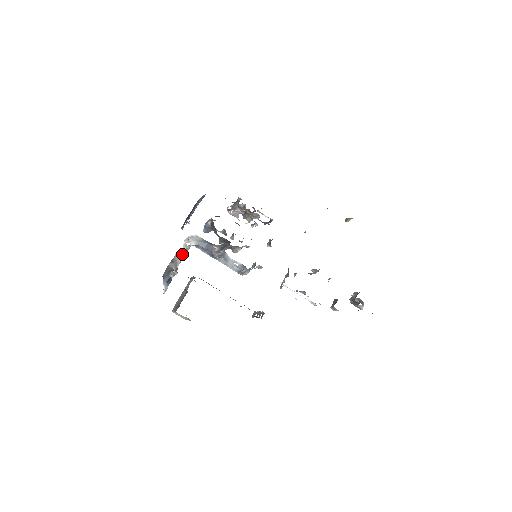
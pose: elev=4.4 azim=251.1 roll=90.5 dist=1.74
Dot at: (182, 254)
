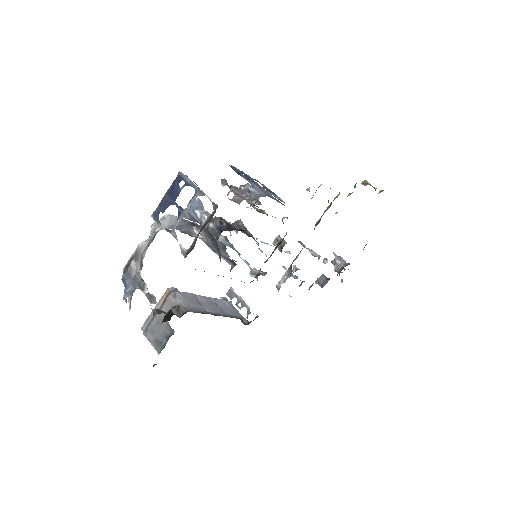
Dot at: (148, 243)
